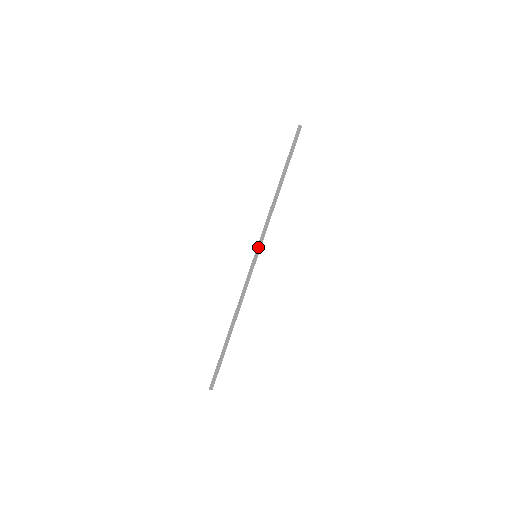
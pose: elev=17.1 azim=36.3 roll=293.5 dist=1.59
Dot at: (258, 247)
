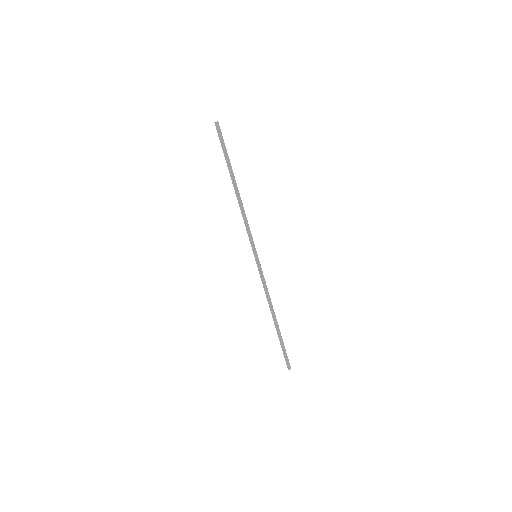
Dot at: (253, 249)
